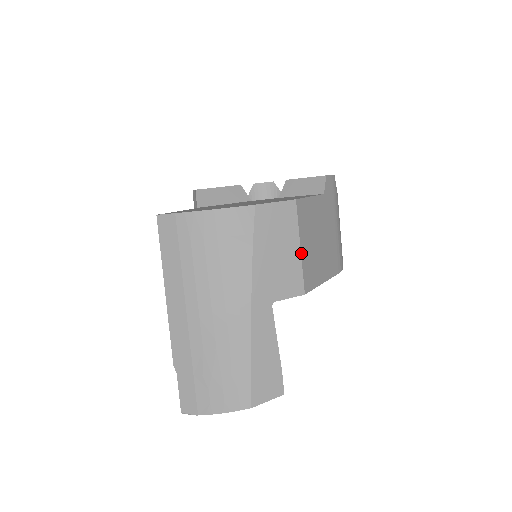
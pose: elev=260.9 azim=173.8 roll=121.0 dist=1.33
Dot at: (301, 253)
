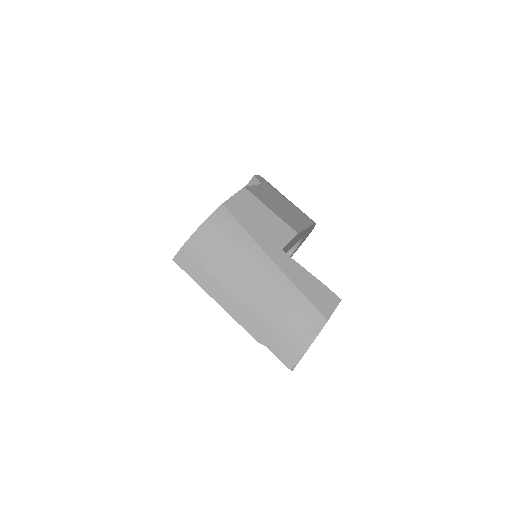
Dot at: (274, 213)
